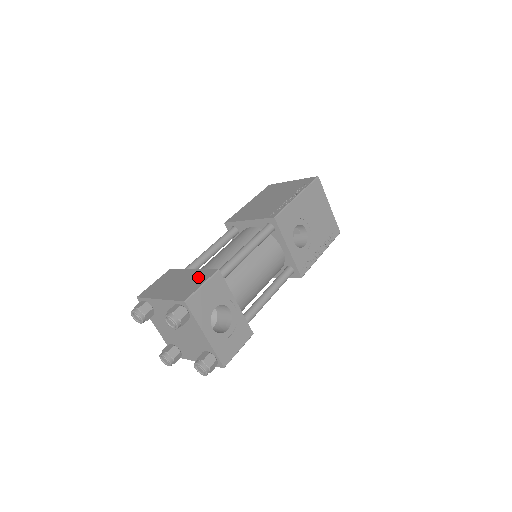
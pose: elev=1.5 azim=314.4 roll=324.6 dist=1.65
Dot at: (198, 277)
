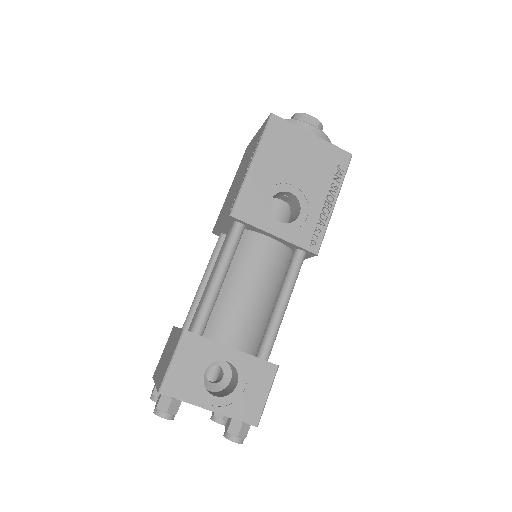
Dot at: (174, 345)
